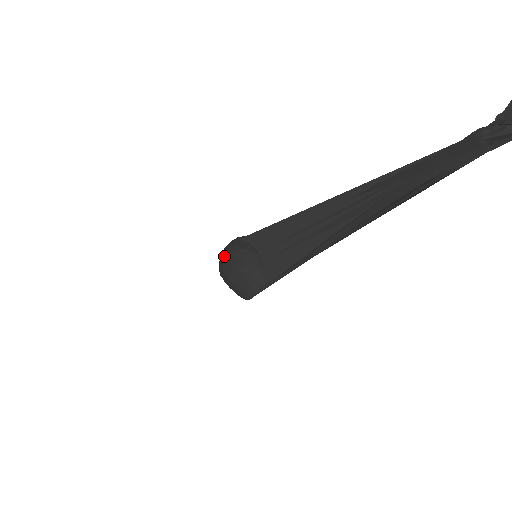
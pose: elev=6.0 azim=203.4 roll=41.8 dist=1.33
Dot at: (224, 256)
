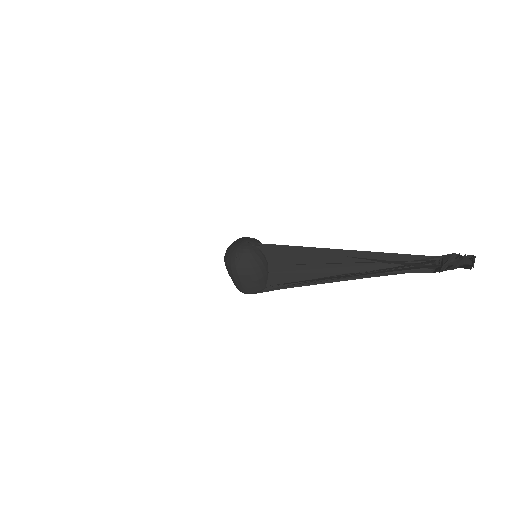
Dot at: (241, 256)
